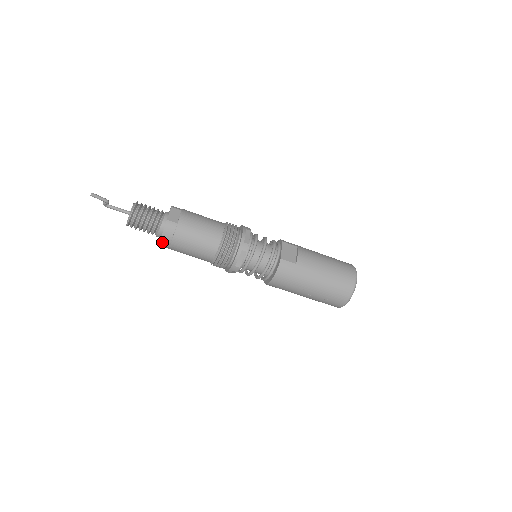
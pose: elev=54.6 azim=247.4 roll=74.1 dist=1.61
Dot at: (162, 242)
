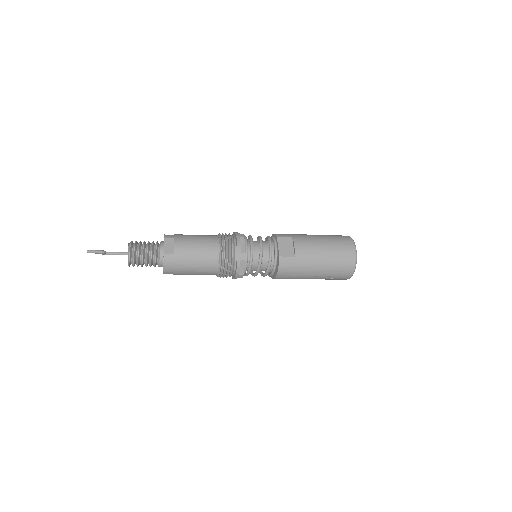
Dot at: (166, 273)
